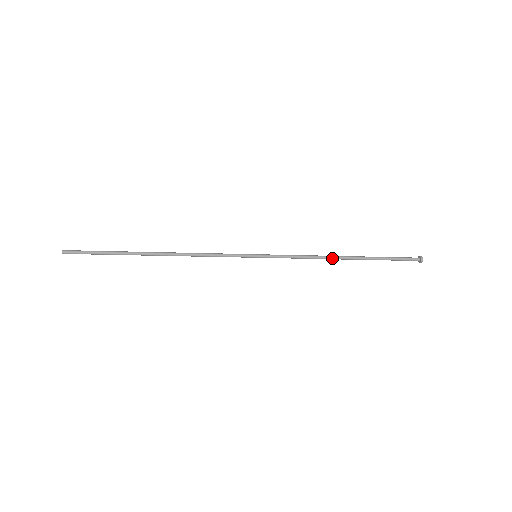
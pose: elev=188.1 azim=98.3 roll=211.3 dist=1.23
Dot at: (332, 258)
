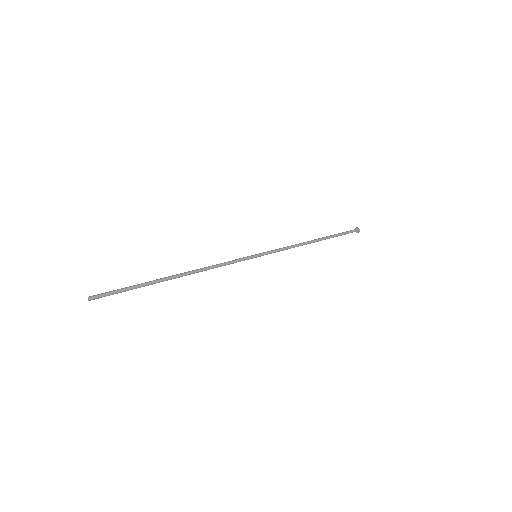
Dot at: occluded
